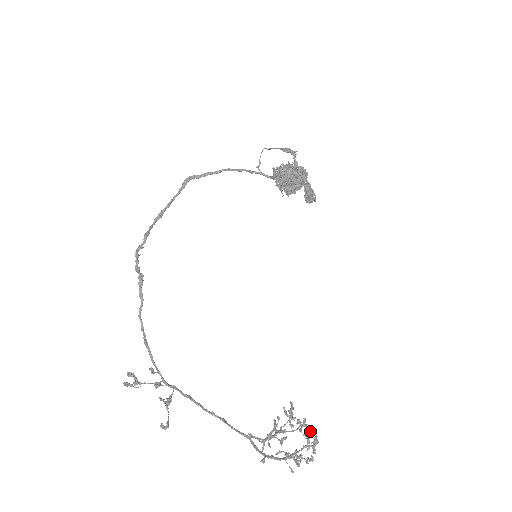
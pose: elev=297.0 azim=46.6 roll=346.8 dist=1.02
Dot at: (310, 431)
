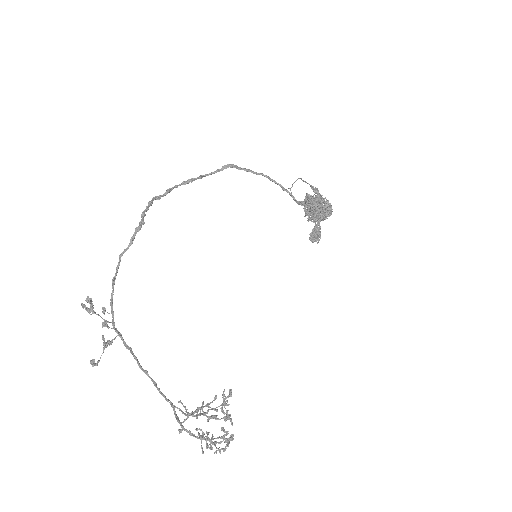
Dot at: occluded
